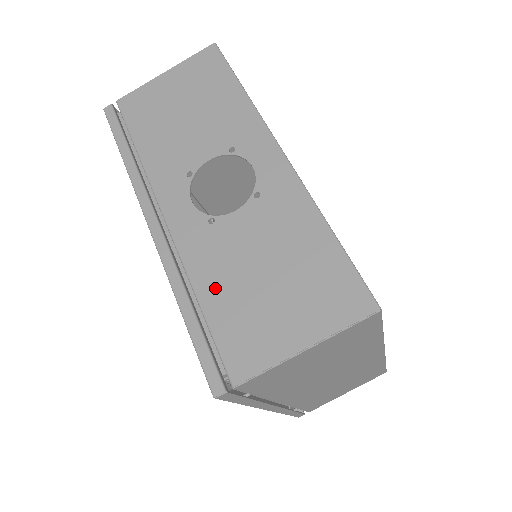
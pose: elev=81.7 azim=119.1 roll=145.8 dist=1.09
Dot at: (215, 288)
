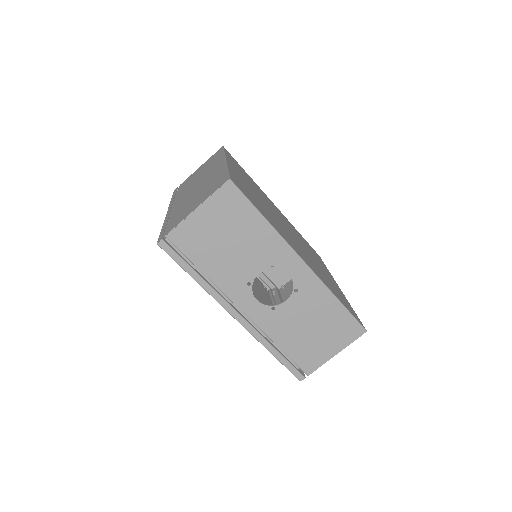
Dot at: (287, 340)
